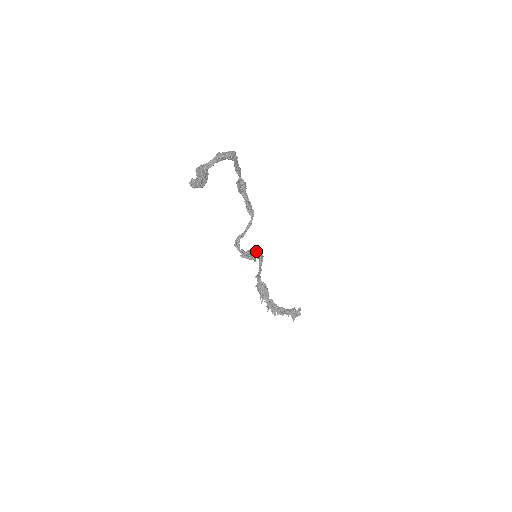
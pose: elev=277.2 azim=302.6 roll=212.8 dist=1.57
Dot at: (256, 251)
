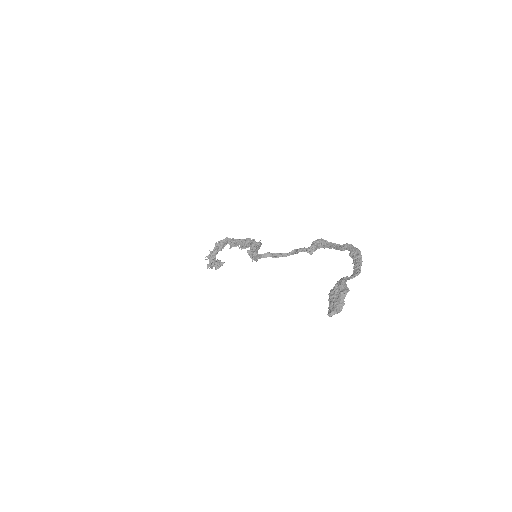
Dot at: (258, 249)
